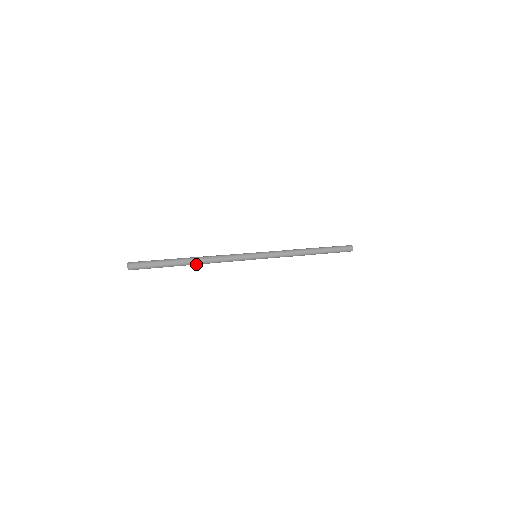
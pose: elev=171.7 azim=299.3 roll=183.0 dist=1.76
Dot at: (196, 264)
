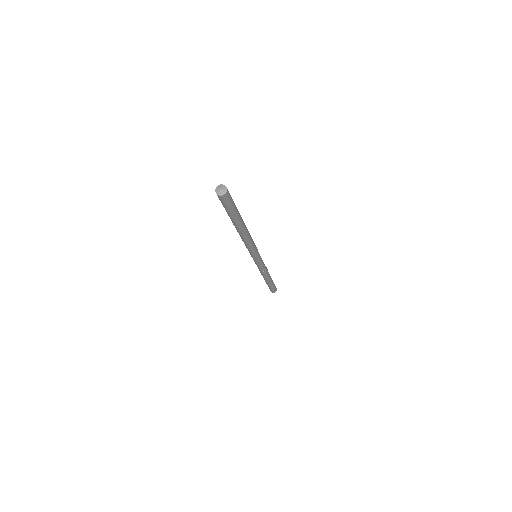
Dot at: (240, 232)
